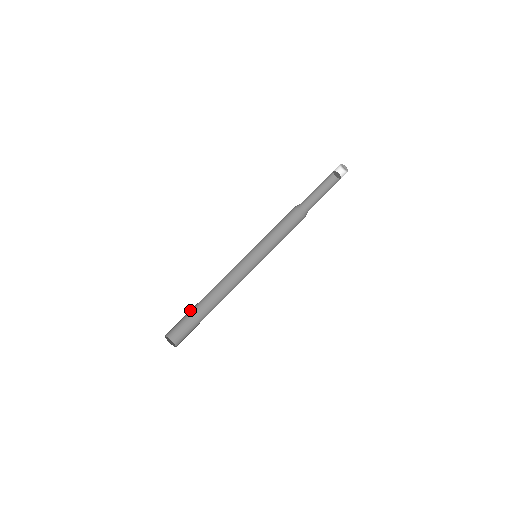
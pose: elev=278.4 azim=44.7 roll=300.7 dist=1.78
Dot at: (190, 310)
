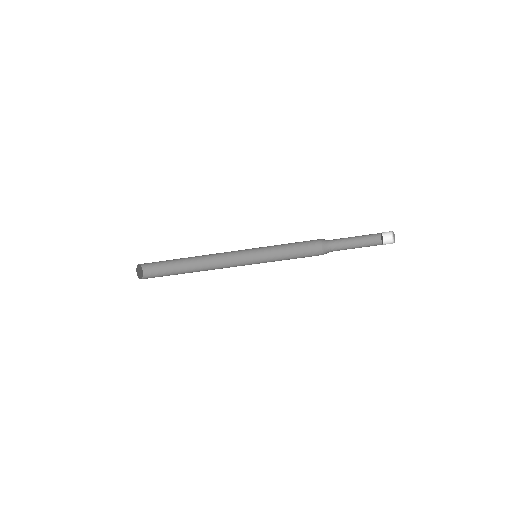
Dot at: occluded
